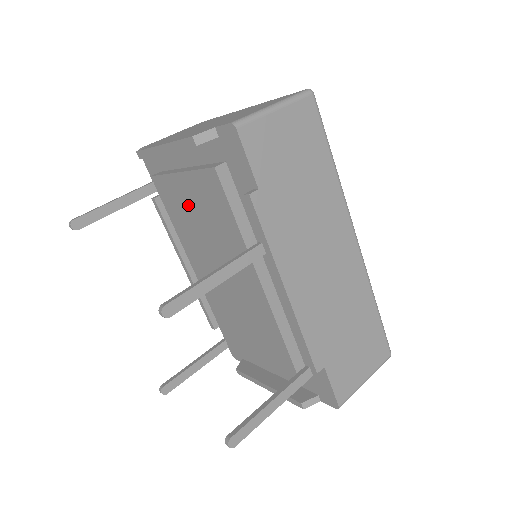
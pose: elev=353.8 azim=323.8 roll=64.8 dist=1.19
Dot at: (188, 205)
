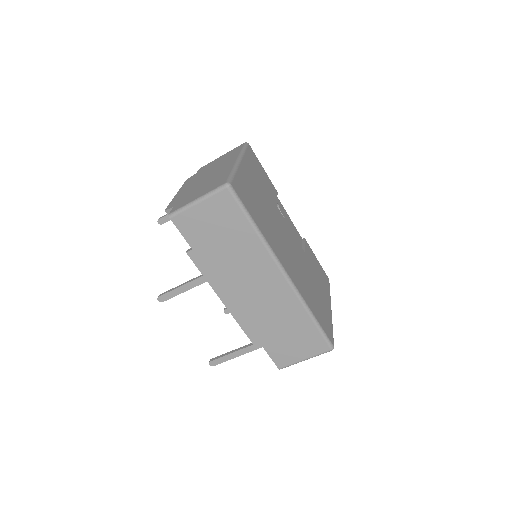
Dot at: occluded
